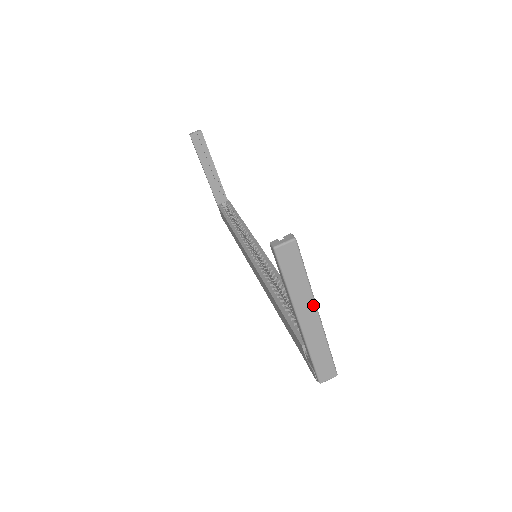
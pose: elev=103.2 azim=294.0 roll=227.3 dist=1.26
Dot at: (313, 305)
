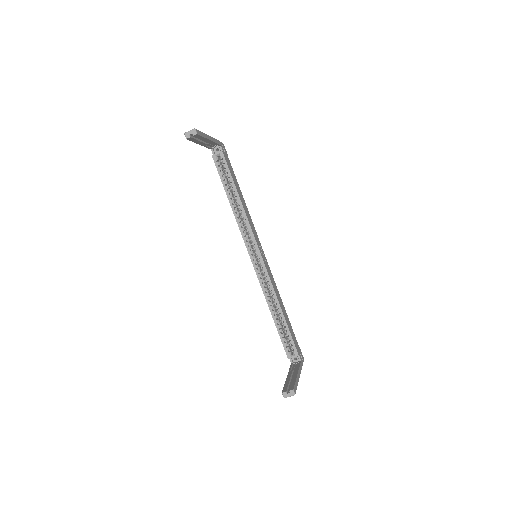
Dot at: occluded
